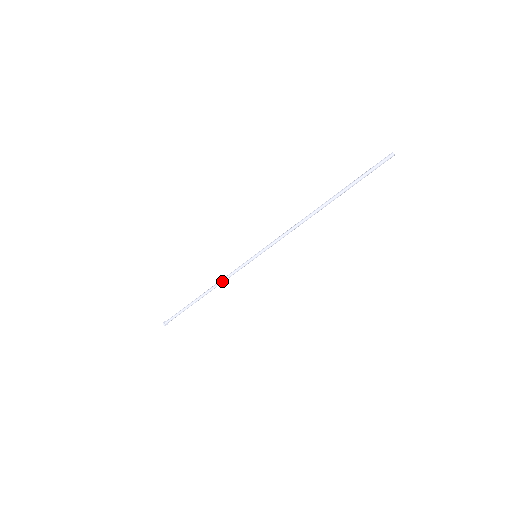
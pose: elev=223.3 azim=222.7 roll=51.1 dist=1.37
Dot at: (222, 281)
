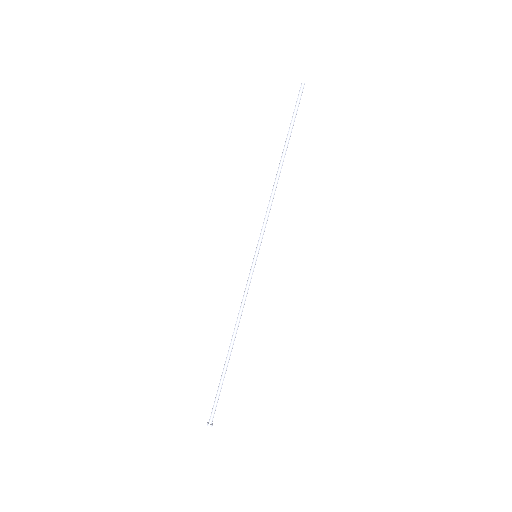
Dot at: (241, 311)
